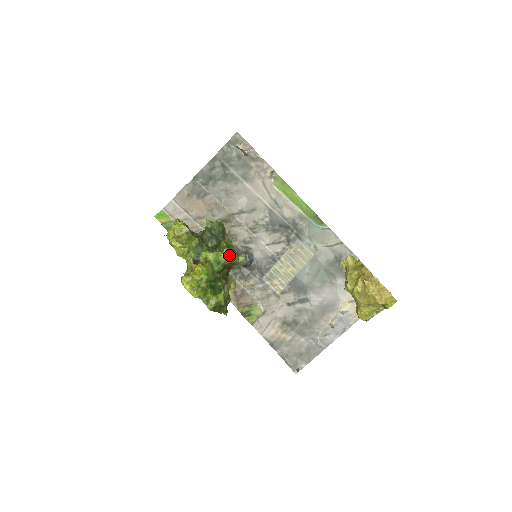
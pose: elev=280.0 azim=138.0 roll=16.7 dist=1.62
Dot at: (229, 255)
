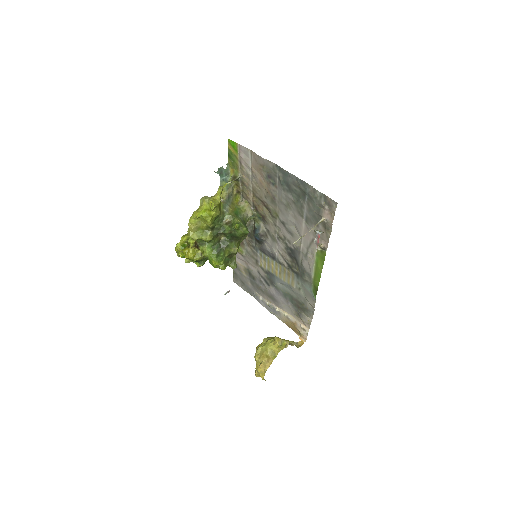
Dot at: (218, 267)
